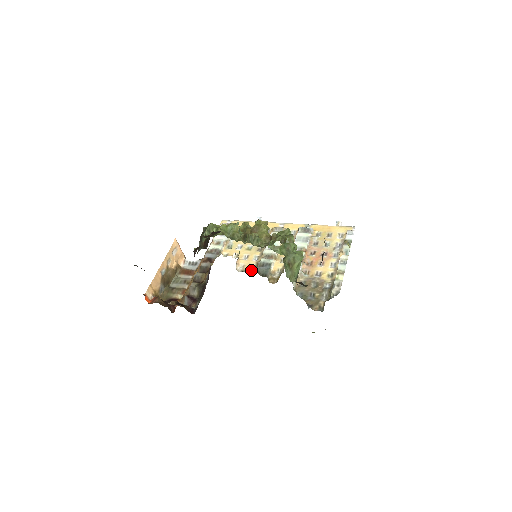
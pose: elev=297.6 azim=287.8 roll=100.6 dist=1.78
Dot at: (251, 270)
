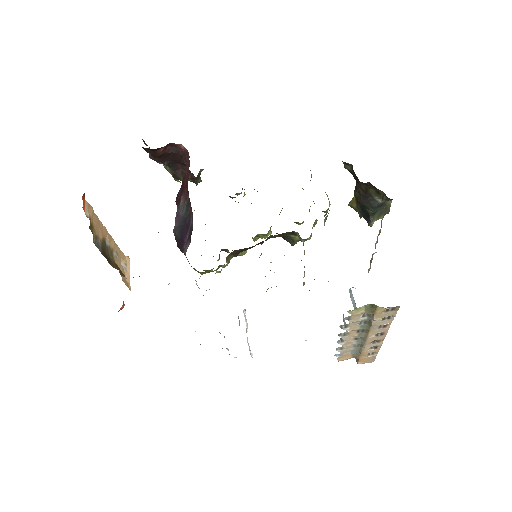
Dot at: occluded
